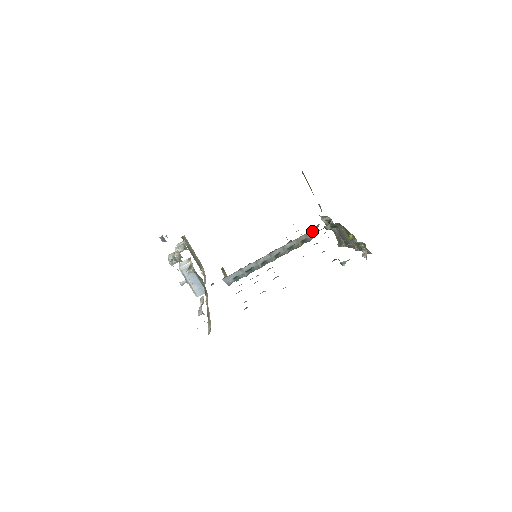
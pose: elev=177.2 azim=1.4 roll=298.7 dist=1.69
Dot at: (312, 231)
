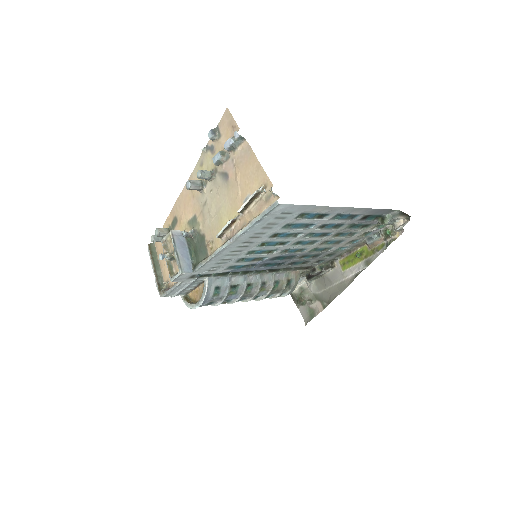
Dot at: (299, 273)
